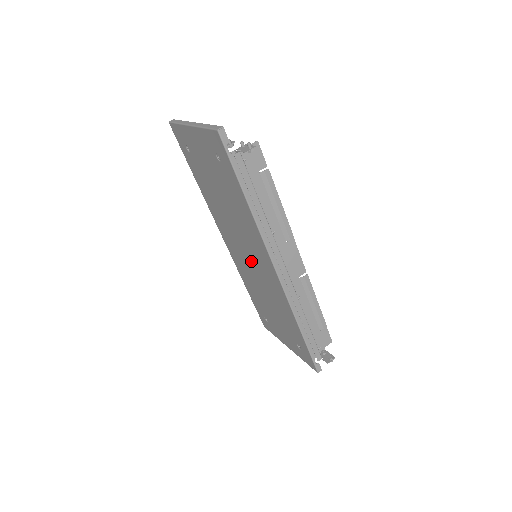
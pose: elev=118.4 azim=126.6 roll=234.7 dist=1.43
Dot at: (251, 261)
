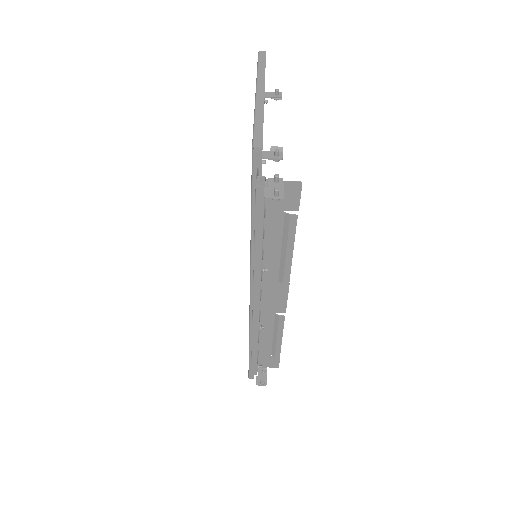
Dot at: occluded
